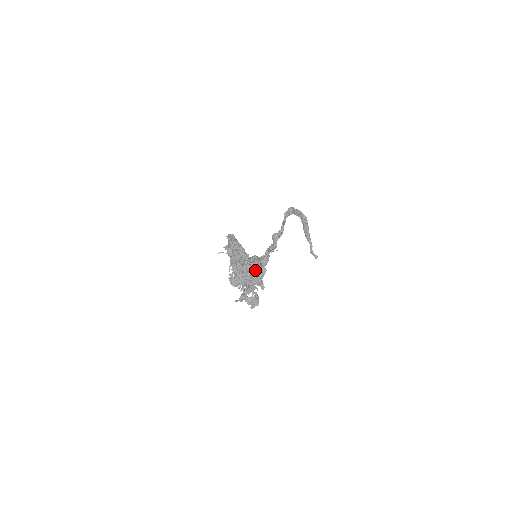
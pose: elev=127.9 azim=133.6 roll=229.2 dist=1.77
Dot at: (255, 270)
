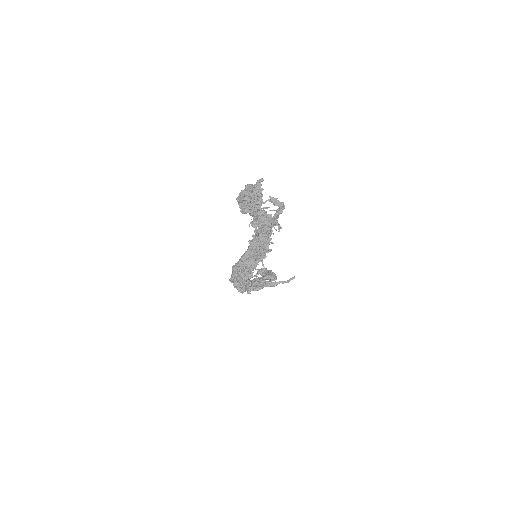
Dot at: (247, 191)
